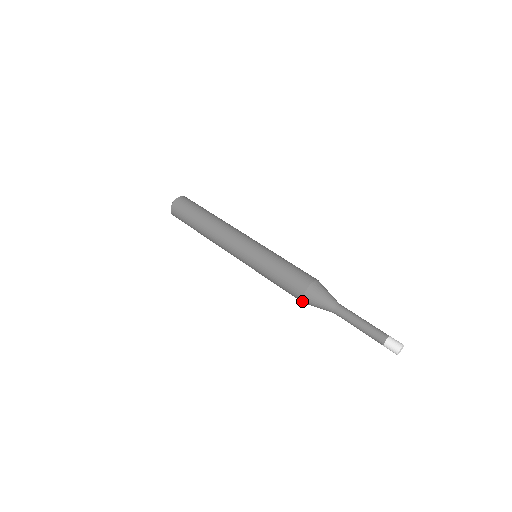
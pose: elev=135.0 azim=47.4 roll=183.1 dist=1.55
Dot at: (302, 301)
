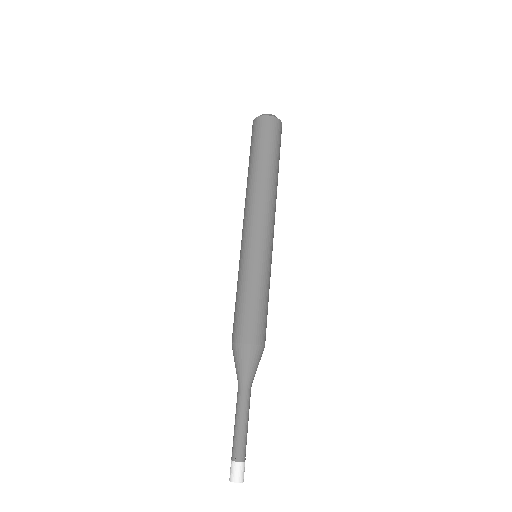
Dot at: (232, 343)
